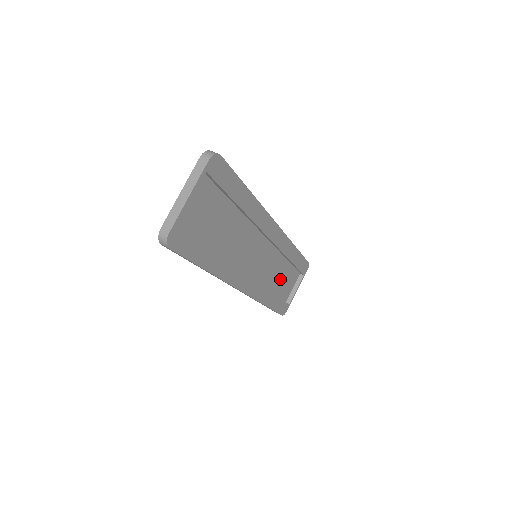
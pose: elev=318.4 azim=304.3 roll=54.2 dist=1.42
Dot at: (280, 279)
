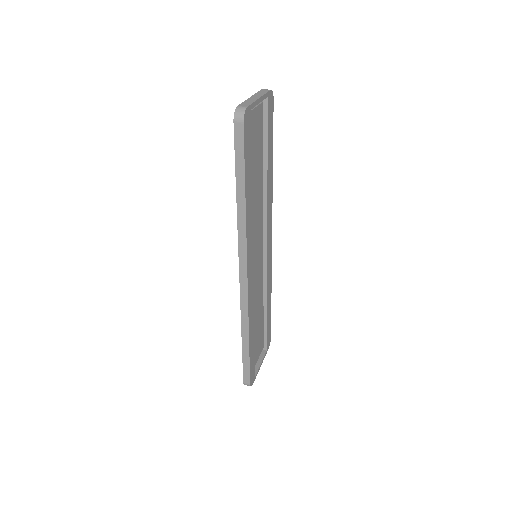
Dot at: (256, 325)
